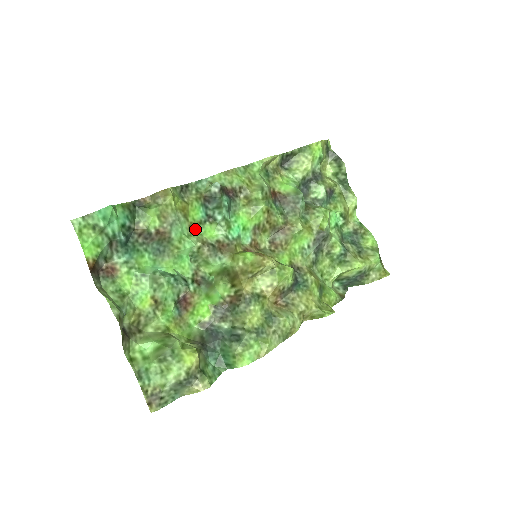
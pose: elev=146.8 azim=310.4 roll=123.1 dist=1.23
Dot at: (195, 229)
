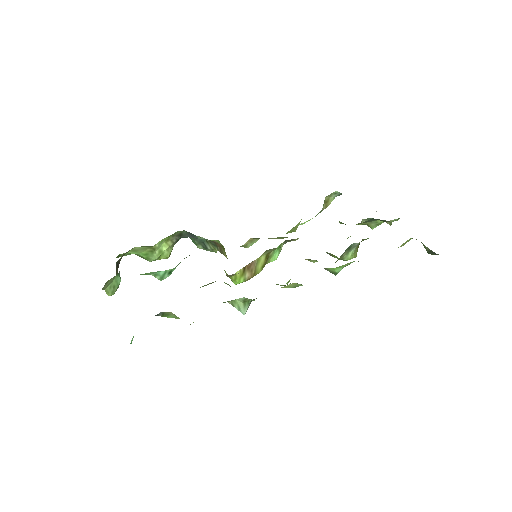
Dot at: occluded
